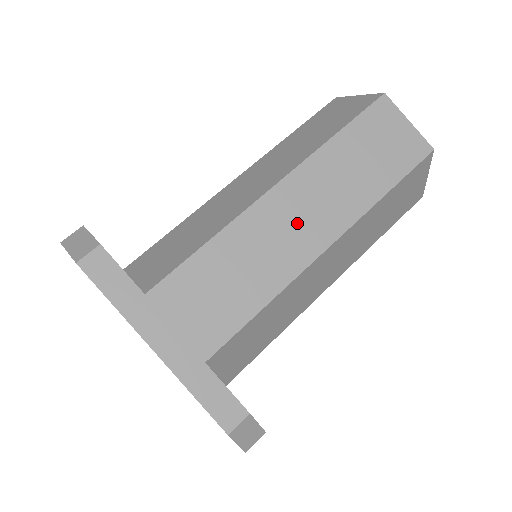
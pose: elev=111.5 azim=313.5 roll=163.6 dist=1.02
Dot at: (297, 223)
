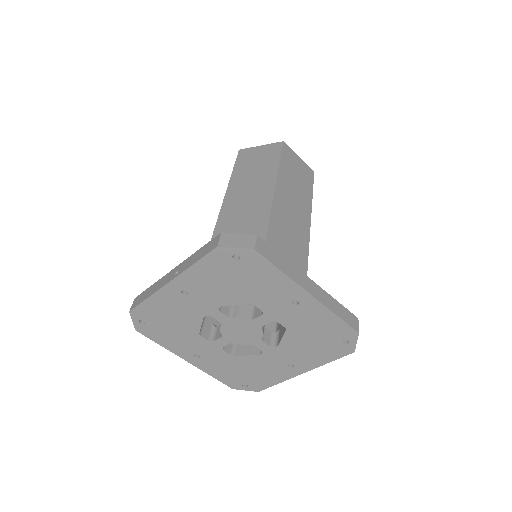
Dot at: (293, 219)
